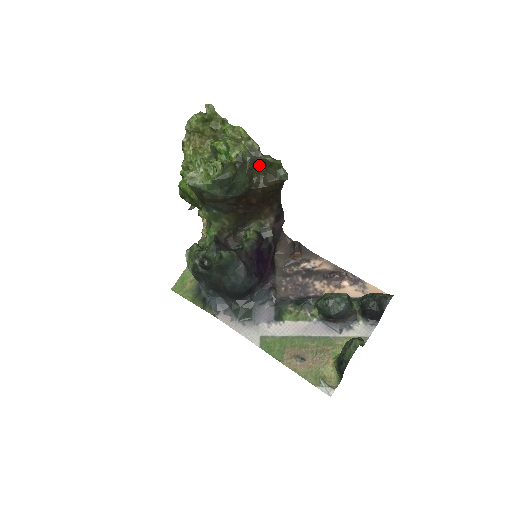
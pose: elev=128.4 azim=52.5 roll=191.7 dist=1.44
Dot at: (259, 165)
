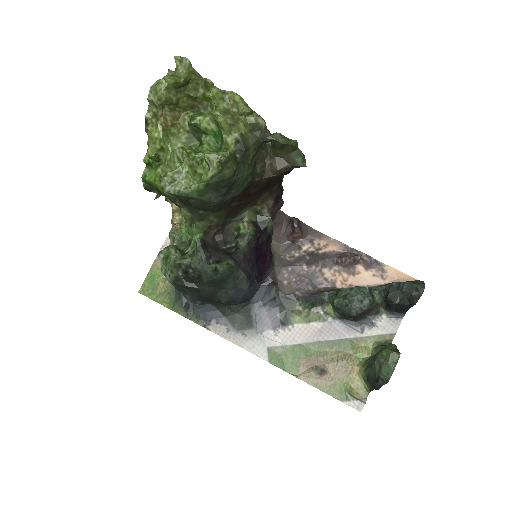
Dot at: (262, 144)
